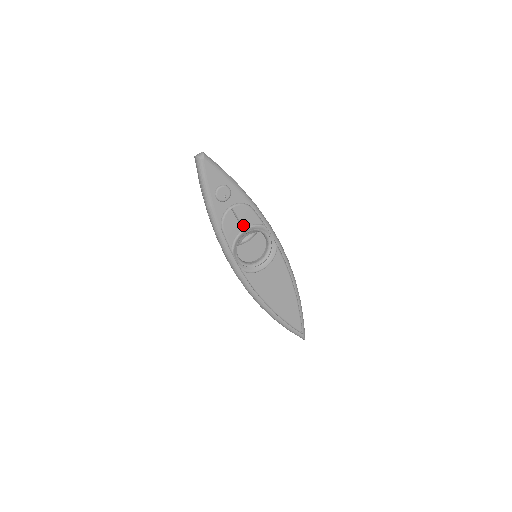
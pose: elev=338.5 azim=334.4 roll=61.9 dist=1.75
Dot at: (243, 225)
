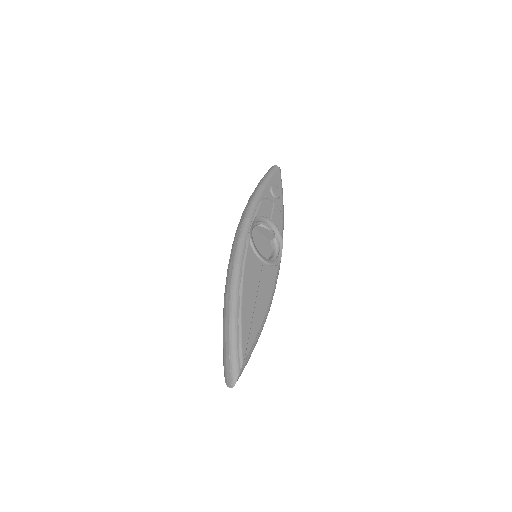
Dot at: (272, 219)
